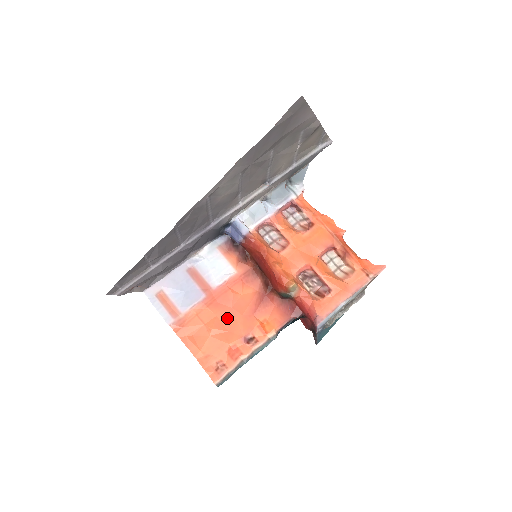
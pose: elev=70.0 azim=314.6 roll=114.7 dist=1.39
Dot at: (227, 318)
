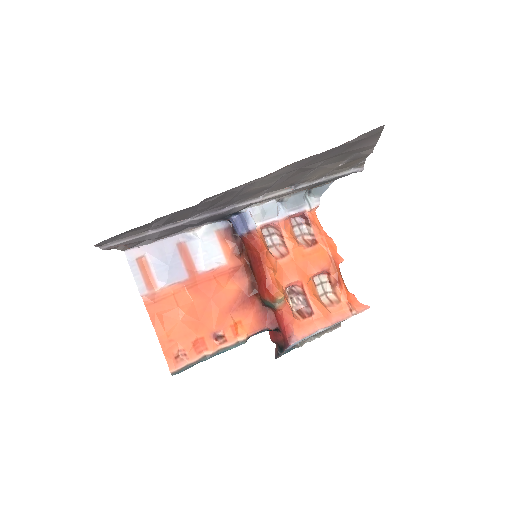
Dot at: (203, 307)
